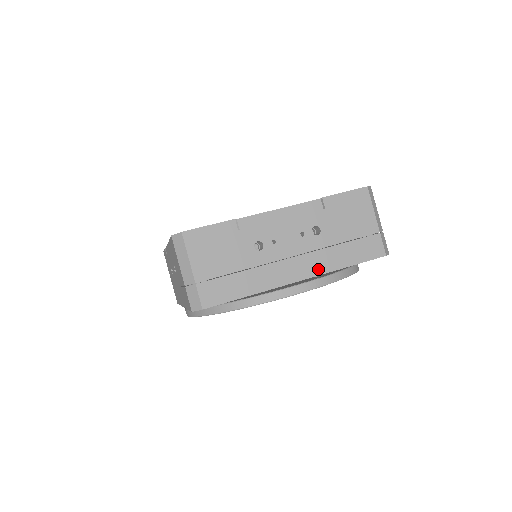
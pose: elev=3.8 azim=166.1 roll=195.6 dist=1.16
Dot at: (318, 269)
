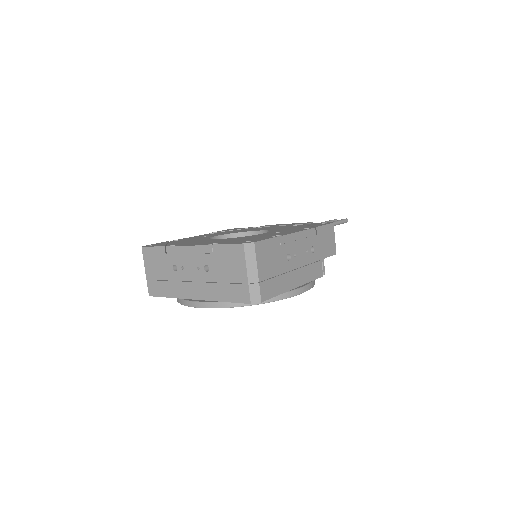
Dot at: (206, 296)
